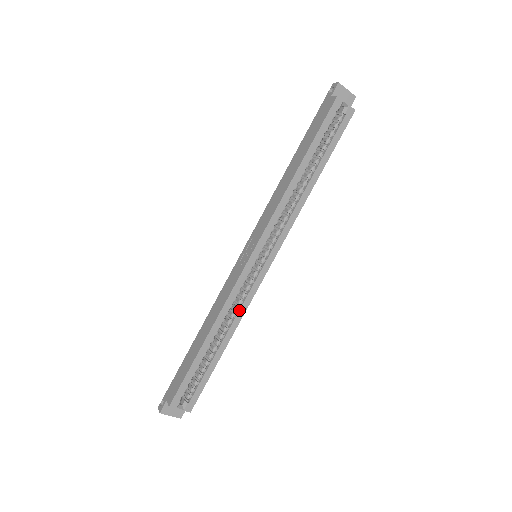
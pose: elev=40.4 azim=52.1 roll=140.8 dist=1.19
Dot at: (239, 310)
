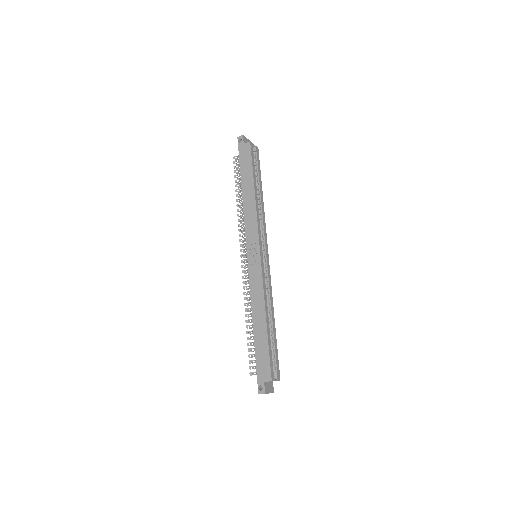
Dot at: (270, 293)
